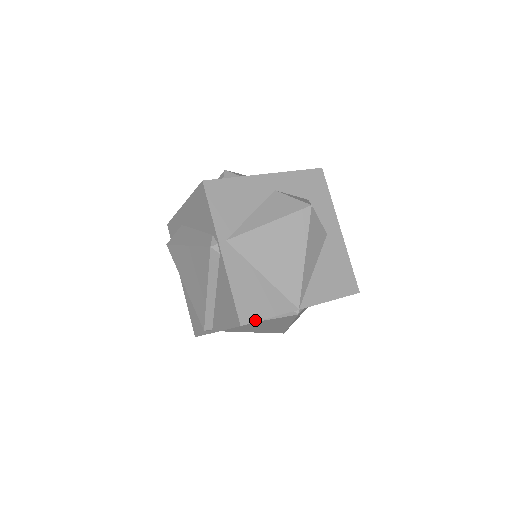
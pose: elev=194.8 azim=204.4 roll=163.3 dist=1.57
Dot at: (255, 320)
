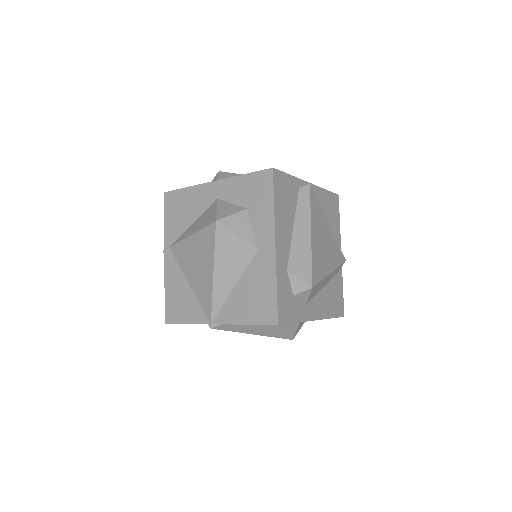
Dot at: (175, 322)
